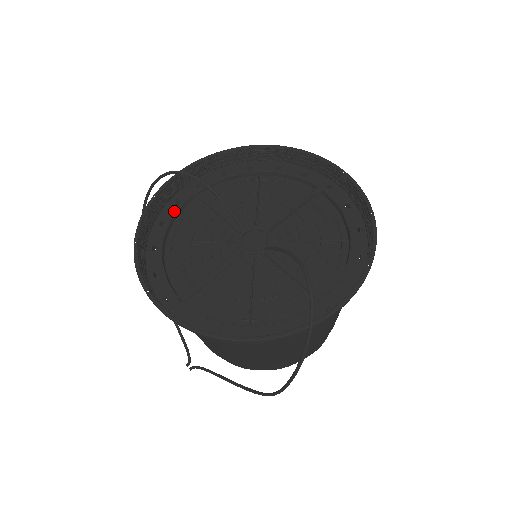
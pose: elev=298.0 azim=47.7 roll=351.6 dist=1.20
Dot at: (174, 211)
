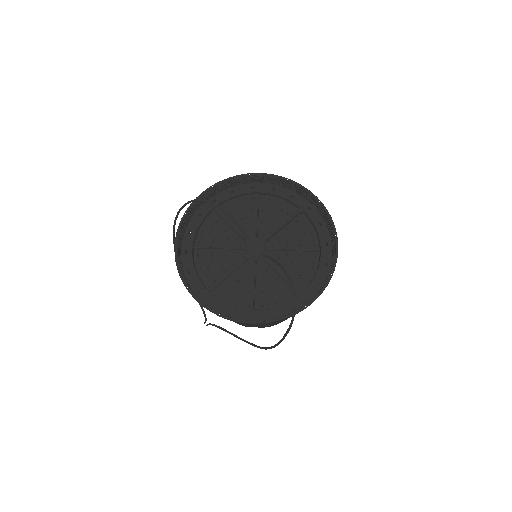
Dot at: (198, 223)
